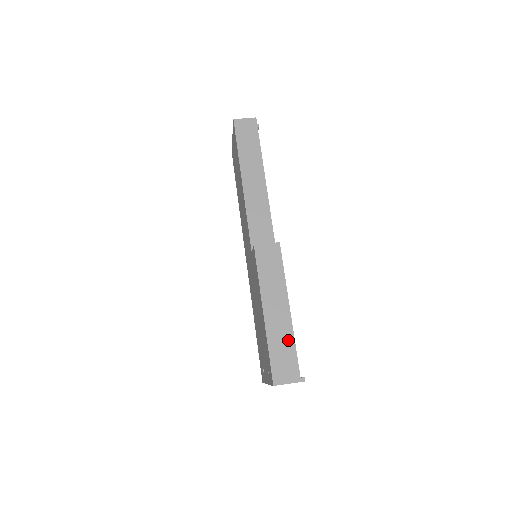
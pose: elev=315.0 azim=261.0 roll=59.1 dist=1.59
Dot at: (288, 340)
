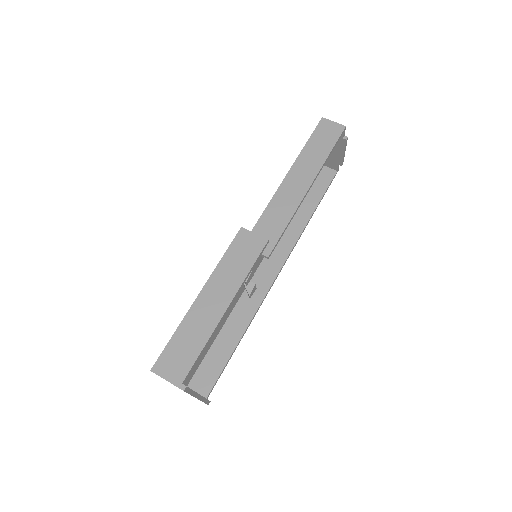
Dot at: (200, 337)
